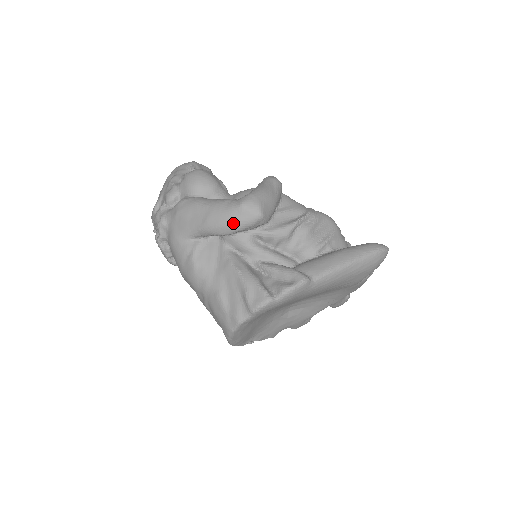
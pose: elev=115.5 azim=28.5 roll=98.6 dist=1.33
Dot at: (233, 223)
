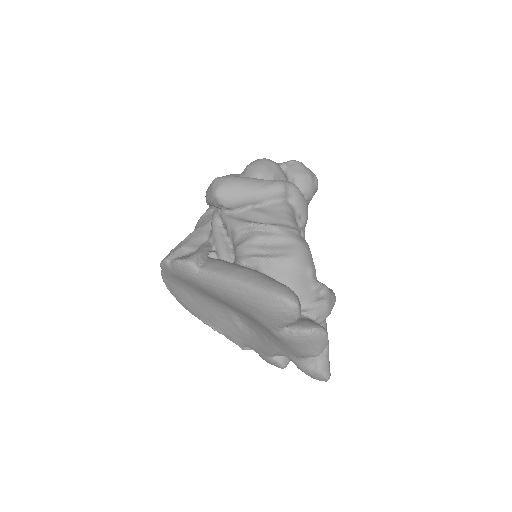
Dot at: (206, 193)
